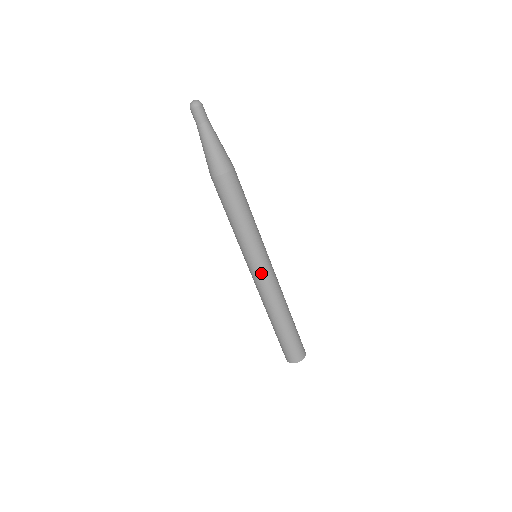
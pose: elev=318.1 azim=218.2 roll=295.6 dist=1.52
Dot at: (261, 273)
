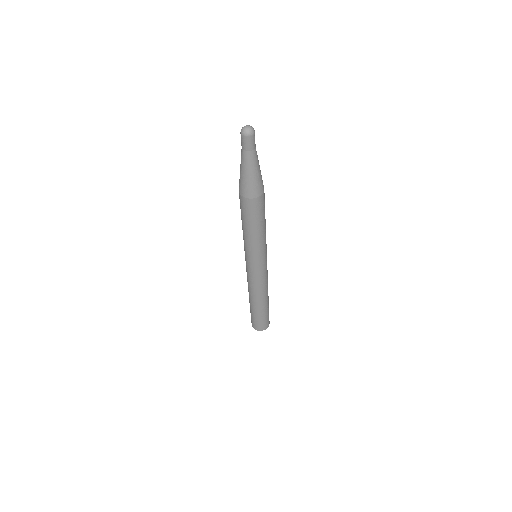
Dot at: (248, 269)
